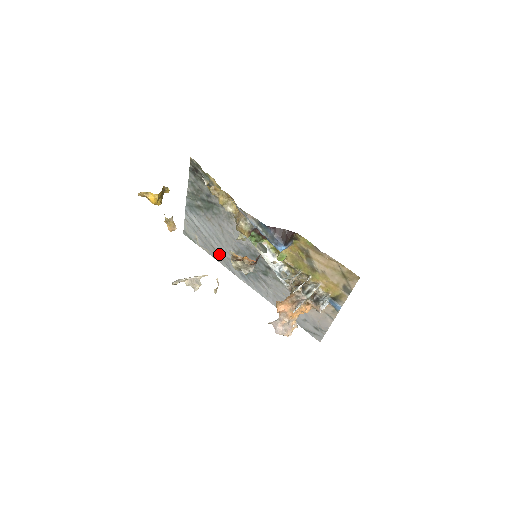
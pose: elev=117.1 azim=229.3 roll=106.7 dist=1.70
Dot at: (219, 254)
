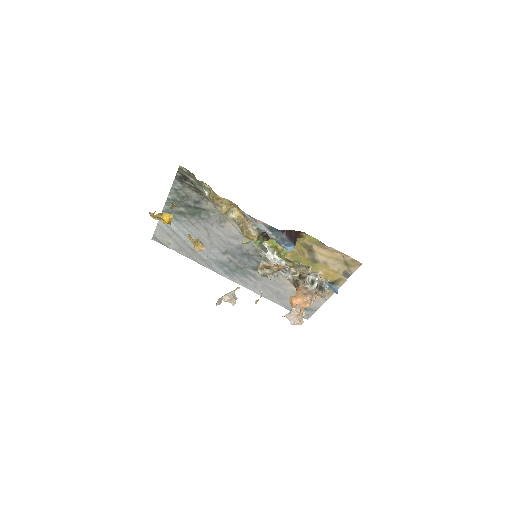
Dot at: (199, 256)
